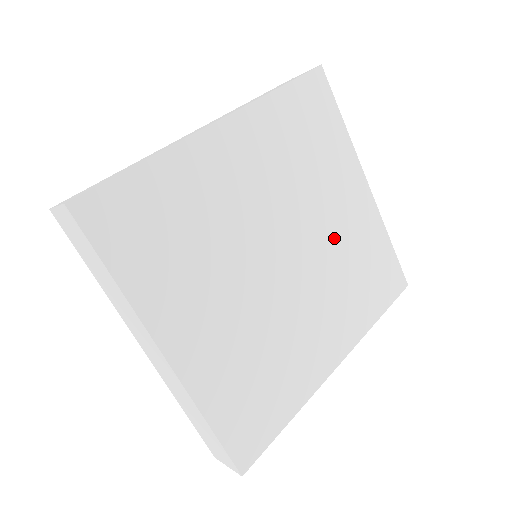
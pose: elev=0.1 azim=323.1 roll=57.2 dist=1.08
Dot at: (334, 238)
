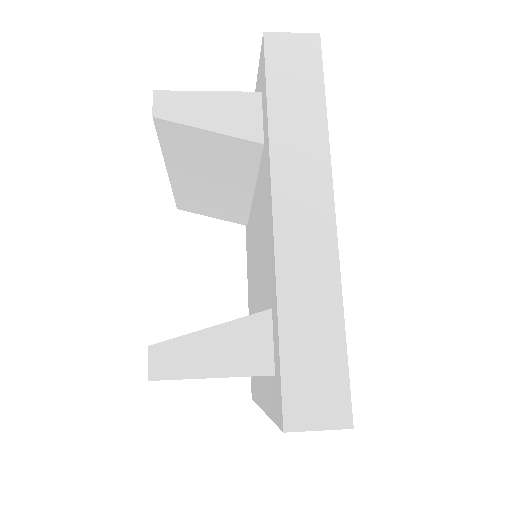
Dot at: occluded
